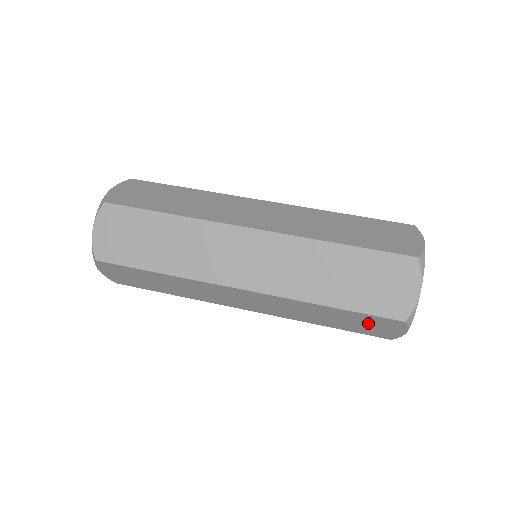
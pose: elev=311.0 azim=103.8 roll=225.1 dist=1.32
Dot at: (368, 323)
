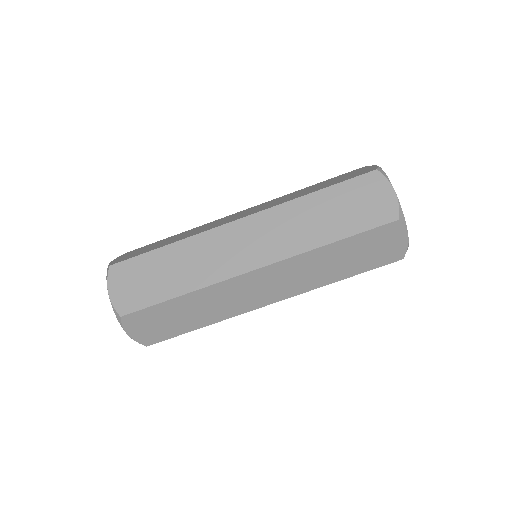
Dot at: occluded
